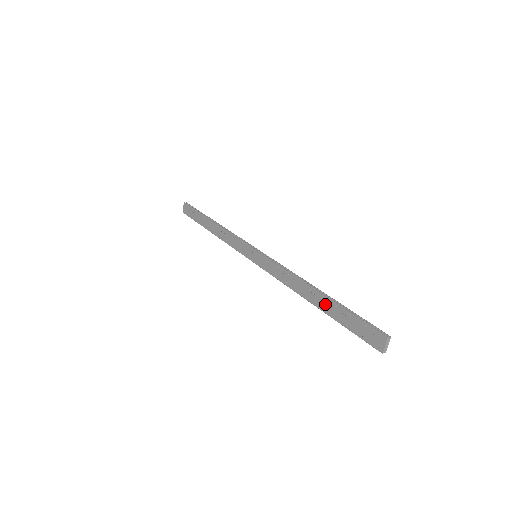
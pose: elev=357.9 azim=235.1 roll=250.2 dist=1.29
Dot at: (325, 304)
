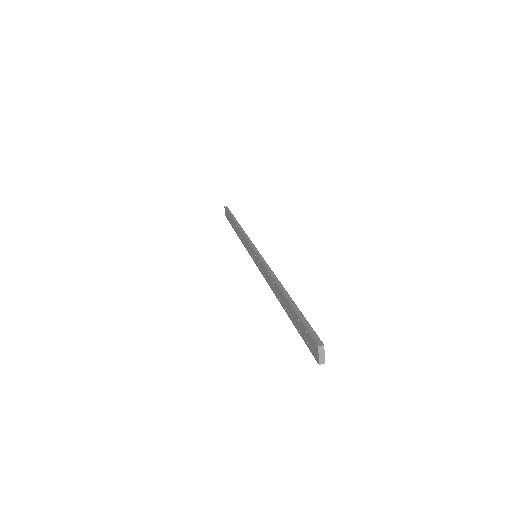
Dot at: (287, 306)
